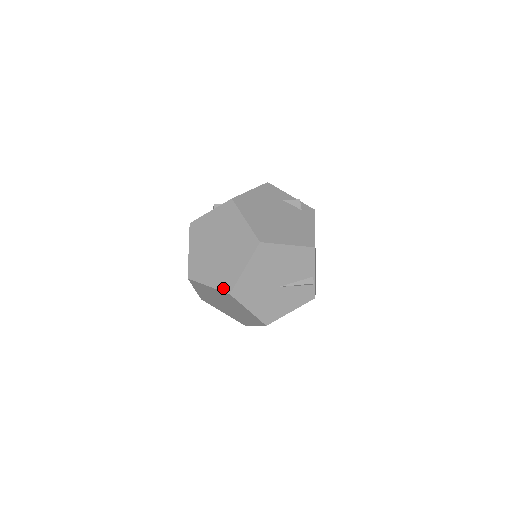
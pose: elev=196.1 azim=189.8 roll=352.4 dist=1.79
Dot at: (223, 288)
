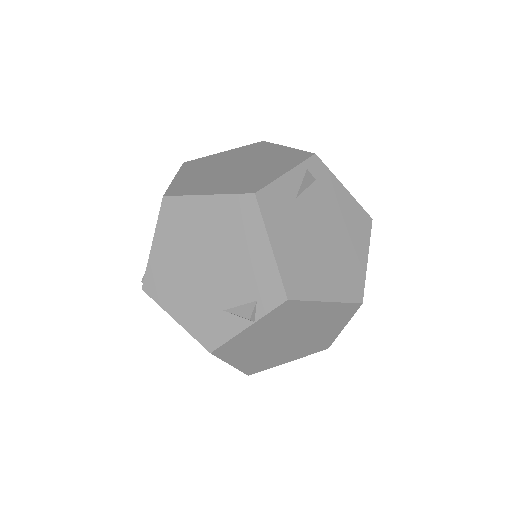
Dot at: (316, 352)
